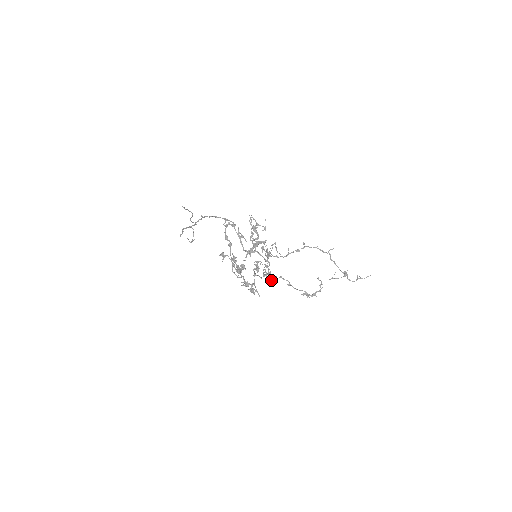
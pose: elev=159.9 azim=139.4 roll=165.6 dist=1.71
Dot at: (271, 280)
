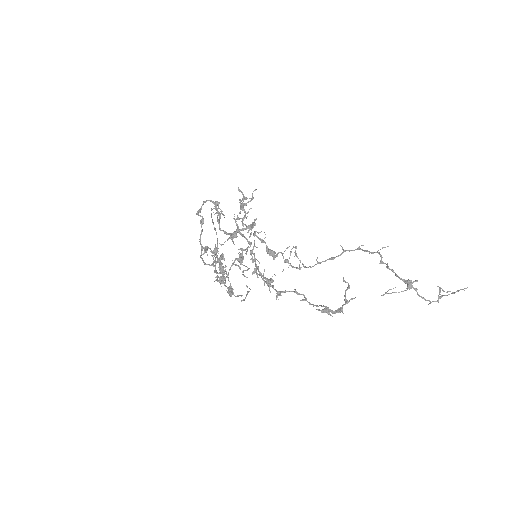
Dot at: (278, 294)
